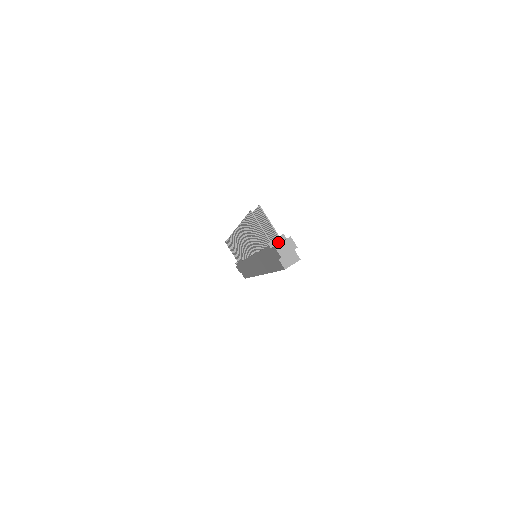
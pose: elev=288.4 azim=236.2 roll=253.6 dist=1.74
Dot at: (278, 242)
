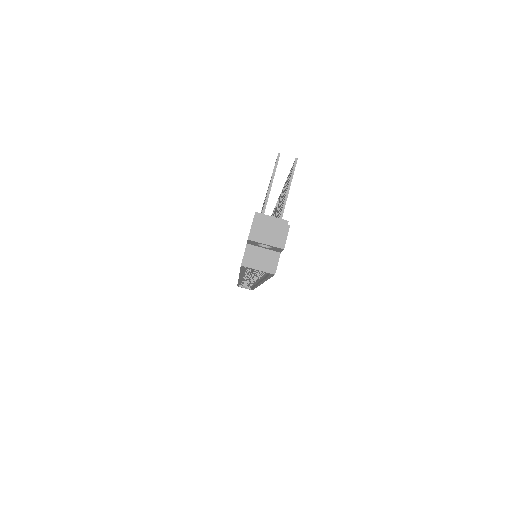
Dot at: occluded
